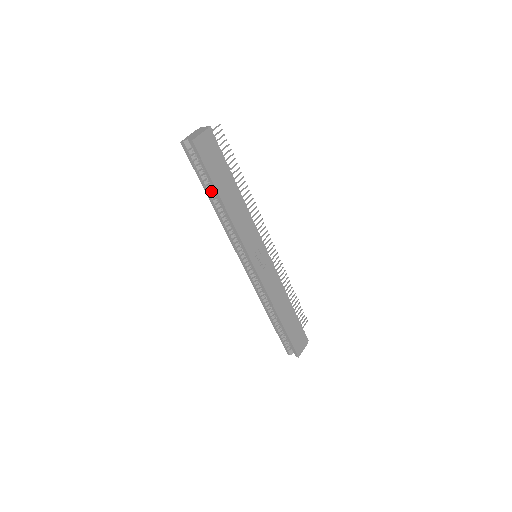
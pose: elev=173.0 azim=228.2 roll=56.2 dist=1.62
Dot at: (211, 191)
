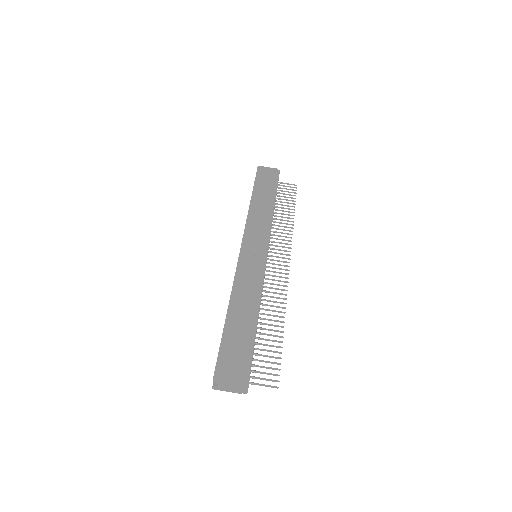
Dot at: occluded
